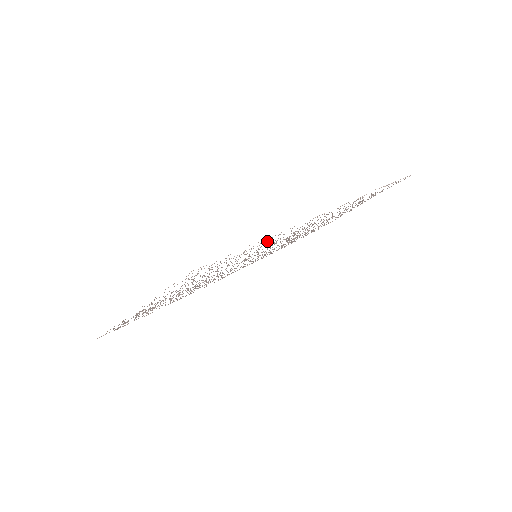
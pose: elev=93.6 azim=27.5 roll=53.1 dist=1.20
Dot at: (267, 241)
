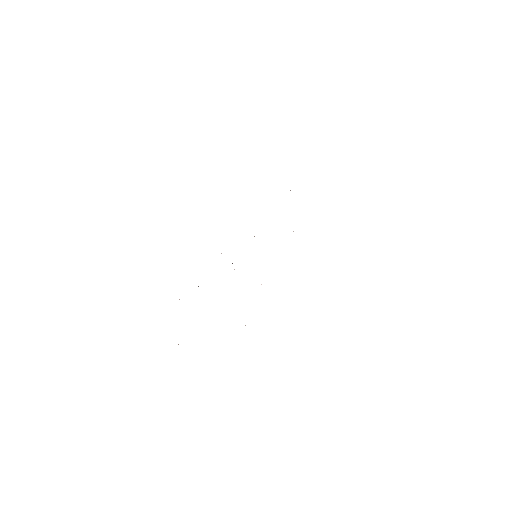
Dot at: occluded
